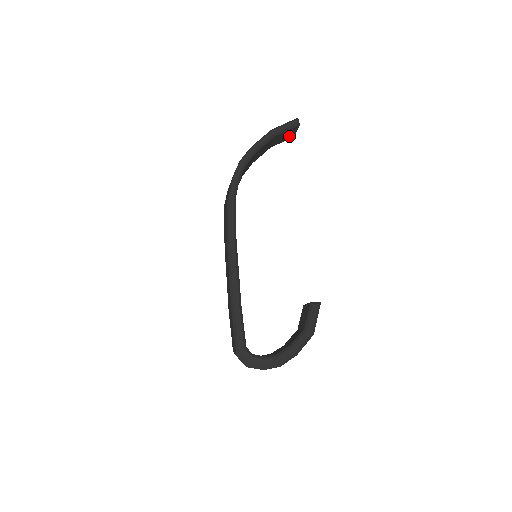
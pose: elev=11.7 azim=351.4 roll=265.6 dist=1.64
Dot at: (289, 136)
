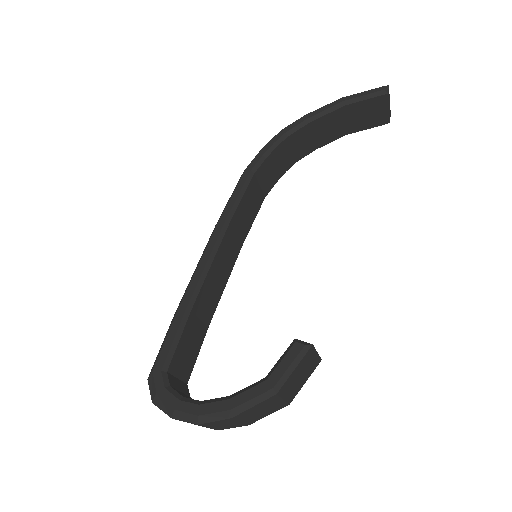
Dot at: (378, 118)
